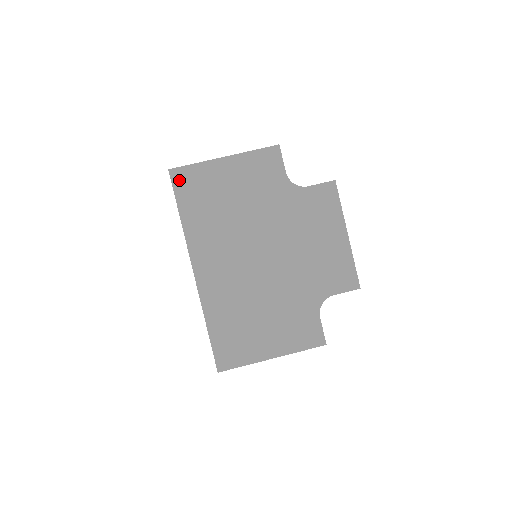
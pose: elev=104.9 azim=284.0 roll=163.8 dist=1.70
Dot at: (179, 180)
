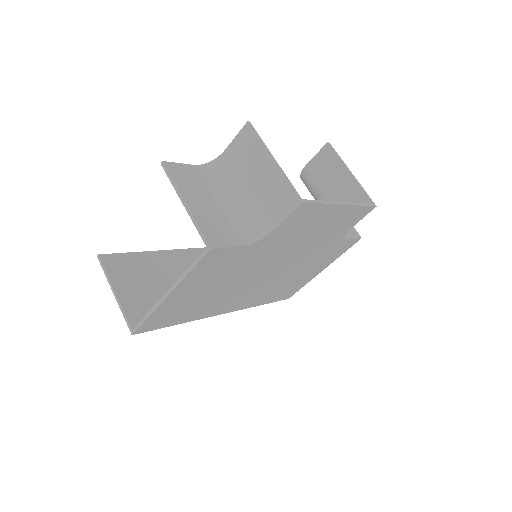
Dot at: (150, 327)
